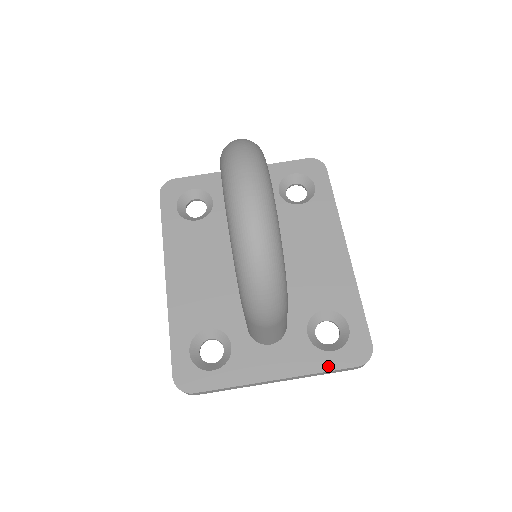
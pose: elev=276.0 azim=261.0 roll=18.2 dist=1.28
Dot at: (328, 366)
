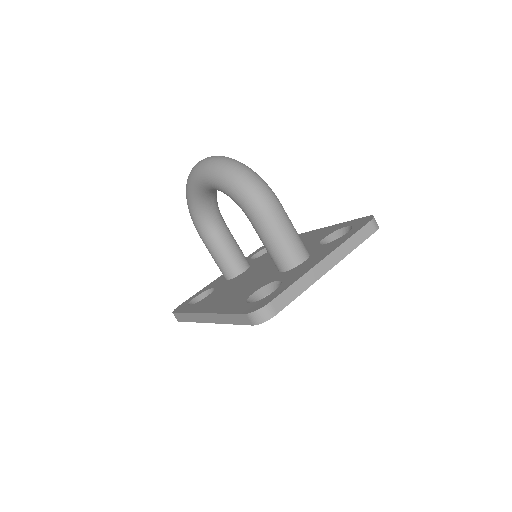
Dot at: (352, 234)
